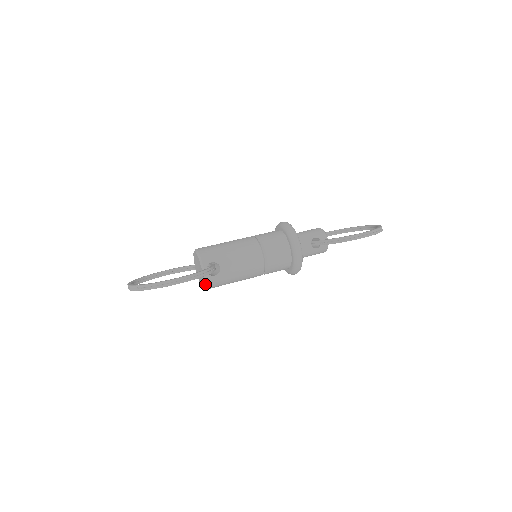
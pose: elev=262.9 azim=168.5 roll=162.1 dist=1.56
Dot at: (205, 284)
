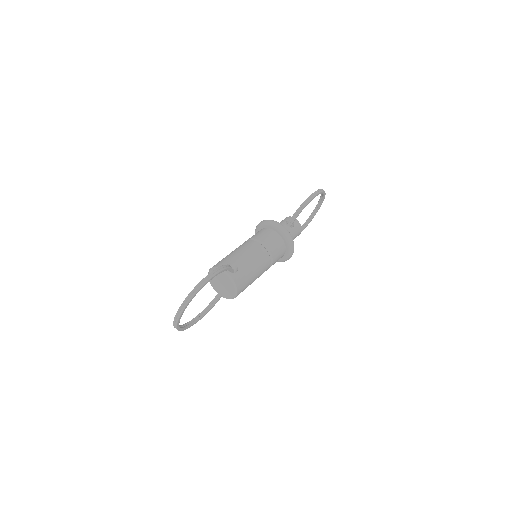
Dot at: (234, 284)
